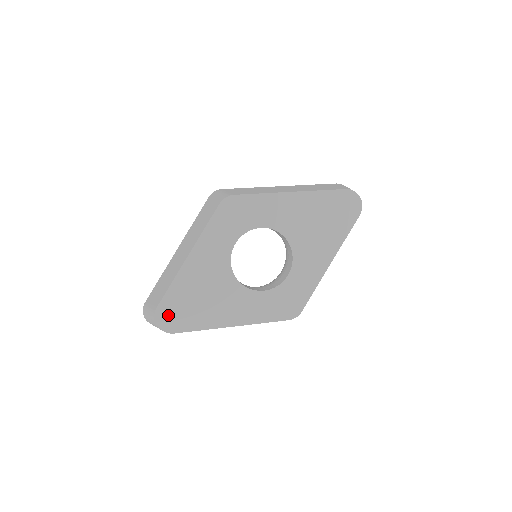
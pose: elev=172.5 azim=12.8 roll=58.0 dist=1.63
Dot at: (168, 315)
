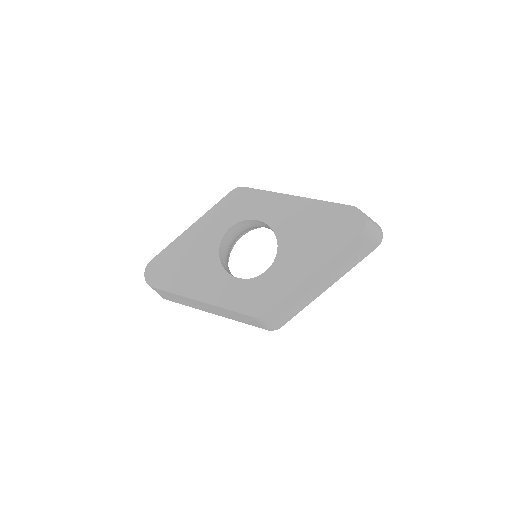
Dot at: (156, 270)
